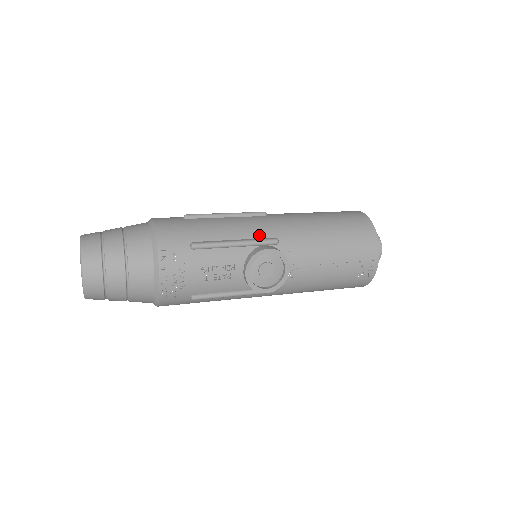
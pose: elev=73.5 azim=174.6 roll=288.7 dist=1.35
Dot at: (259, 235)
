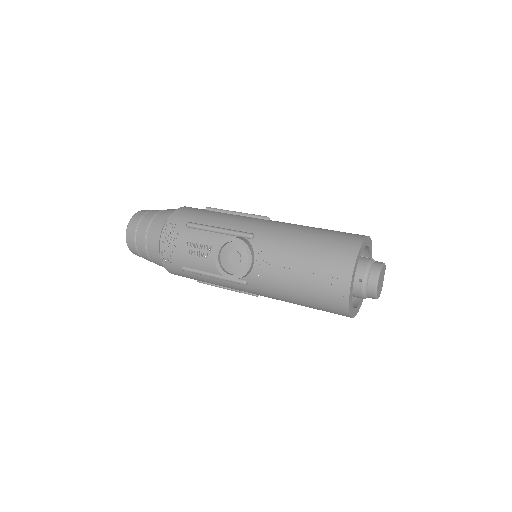
Dot at: (242, 229)
